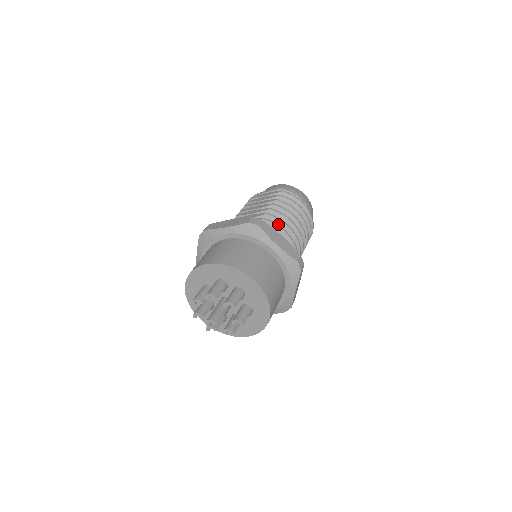
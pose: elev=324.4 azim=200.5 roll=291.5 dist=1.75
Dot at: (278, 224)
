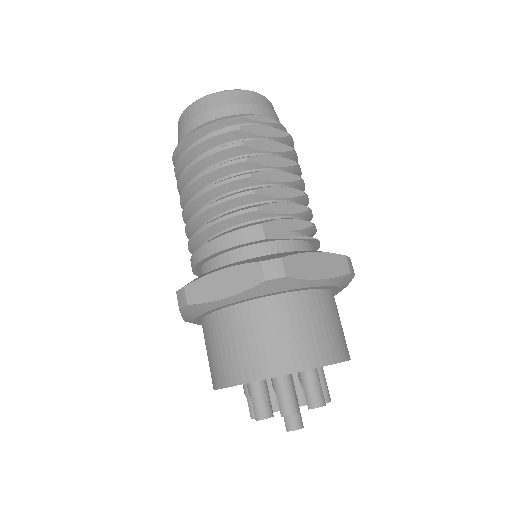
Dot at: occluded
